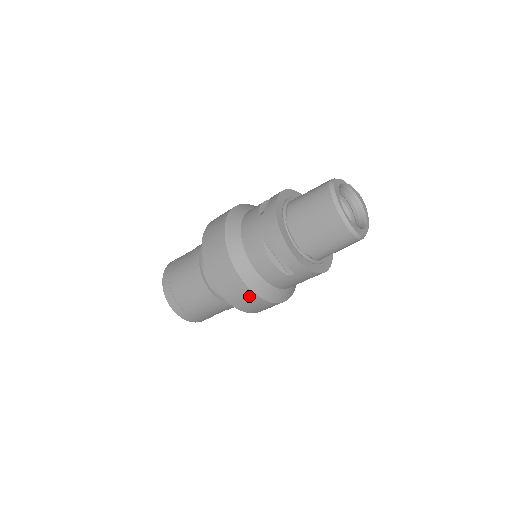
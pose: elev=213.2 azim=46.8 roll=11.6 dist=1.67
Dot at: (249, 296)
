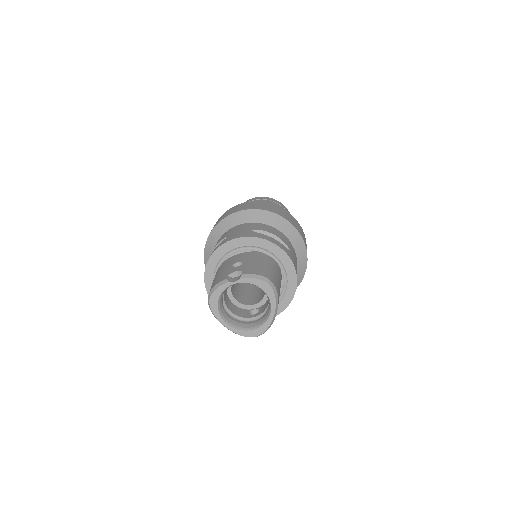
Dot at: occluded
